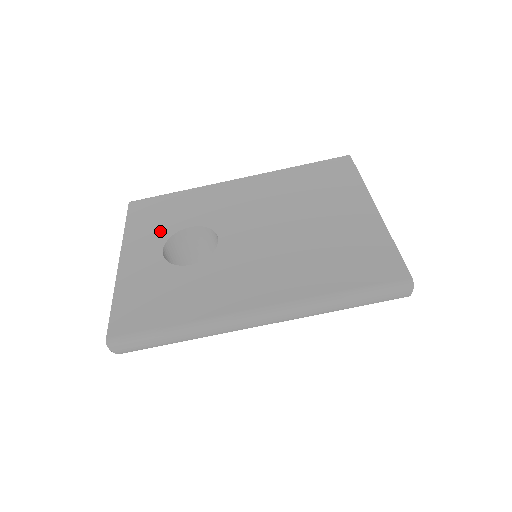
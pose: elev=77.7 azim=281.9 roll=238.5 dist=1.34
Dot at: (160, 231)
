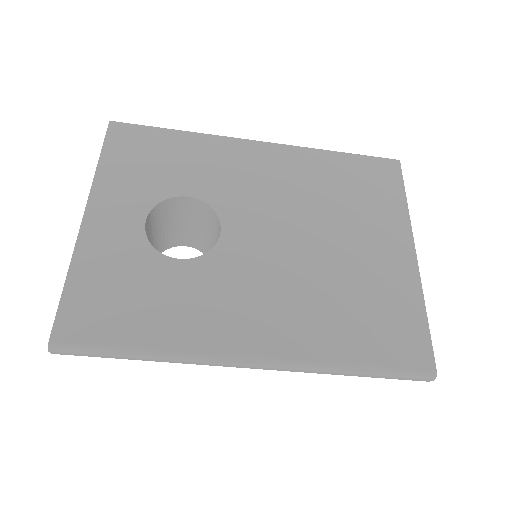
Dot at: (146, 188)
